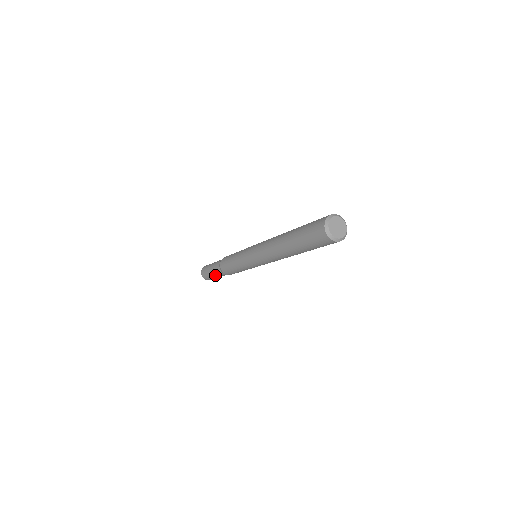
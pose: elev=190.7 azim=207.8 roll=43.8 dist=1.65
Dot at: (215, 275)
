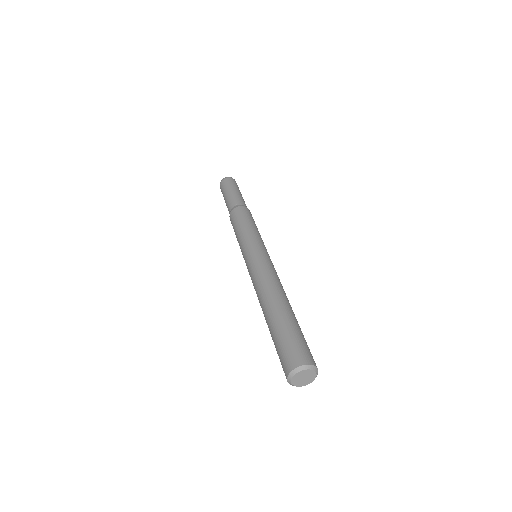
Dot at: occluded
